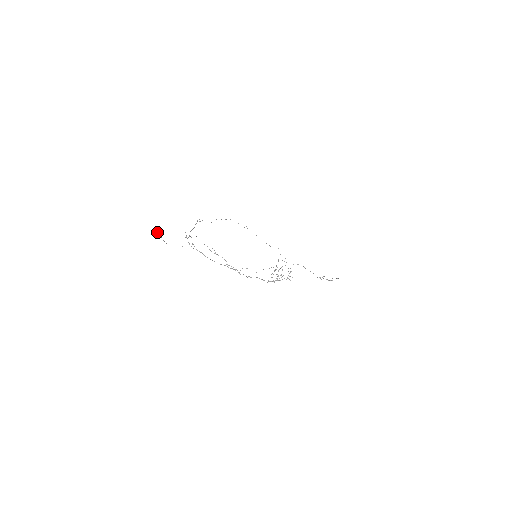
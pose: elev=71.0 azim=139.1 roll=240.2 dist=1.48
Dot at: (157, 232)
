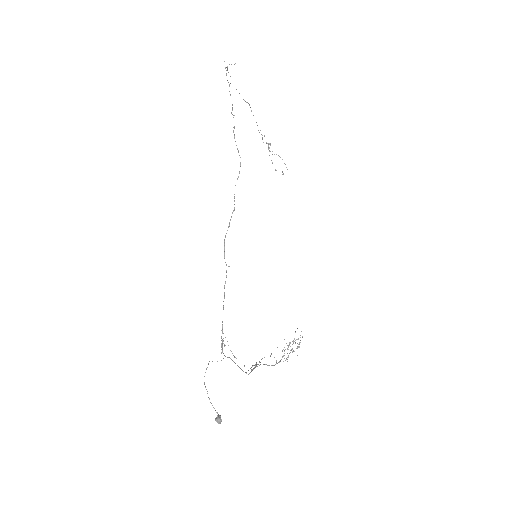
Dot at: occluded
